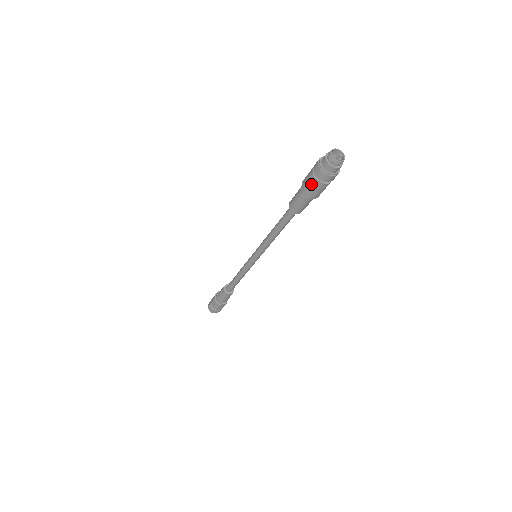
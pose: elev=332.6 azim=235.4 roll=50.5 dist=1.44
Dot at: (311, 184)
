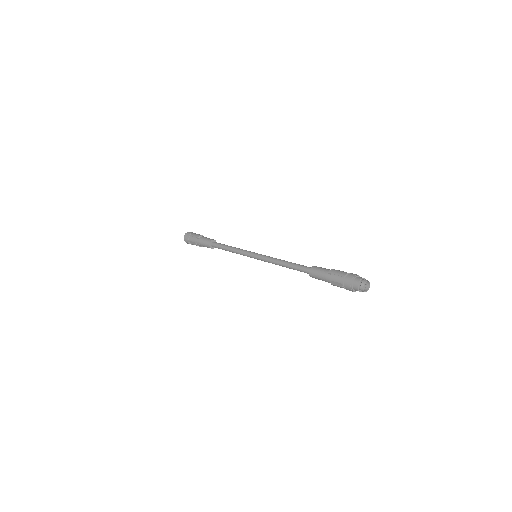
Dot at: (338, 286)
